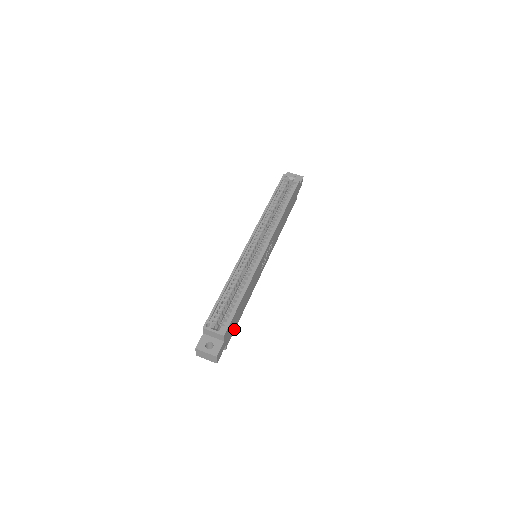
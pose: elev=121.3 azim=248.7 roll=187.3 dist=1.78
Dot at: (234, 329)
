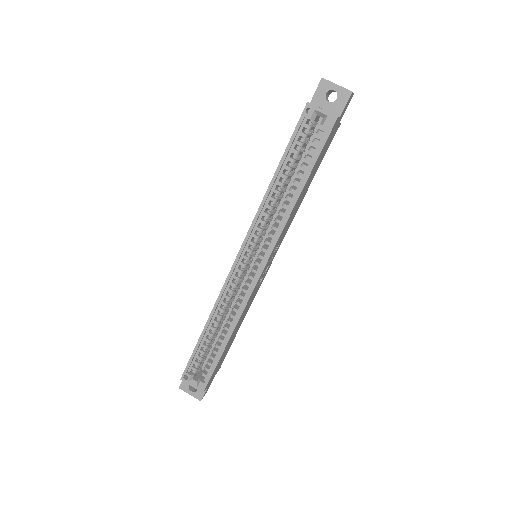
Dot at: (227, 352)
